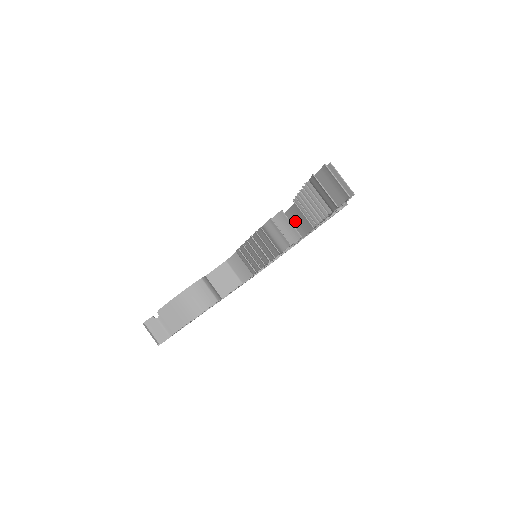
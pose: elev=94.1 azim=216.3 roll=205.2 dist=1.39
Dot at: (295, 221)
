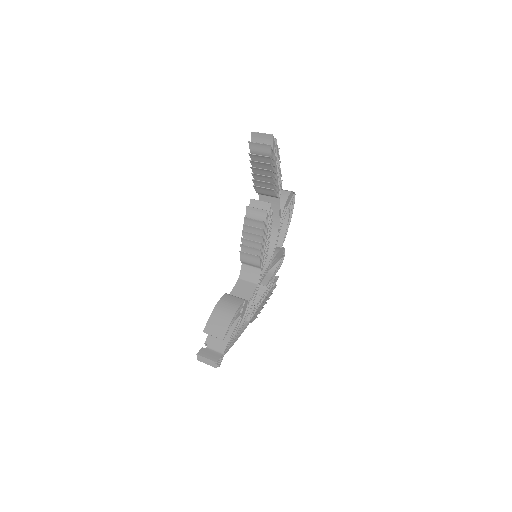
Dot at: occluded
